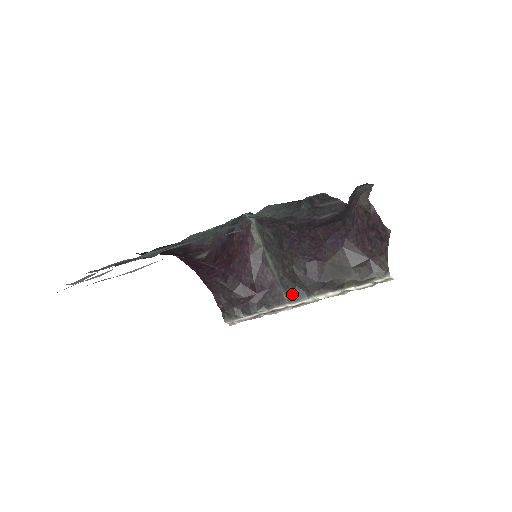
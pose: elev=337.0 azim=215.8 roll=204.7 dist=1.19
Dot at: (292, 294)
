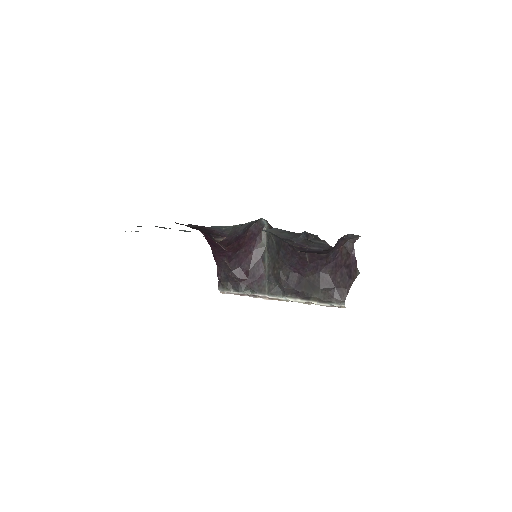
Dot at: (272, 289)
